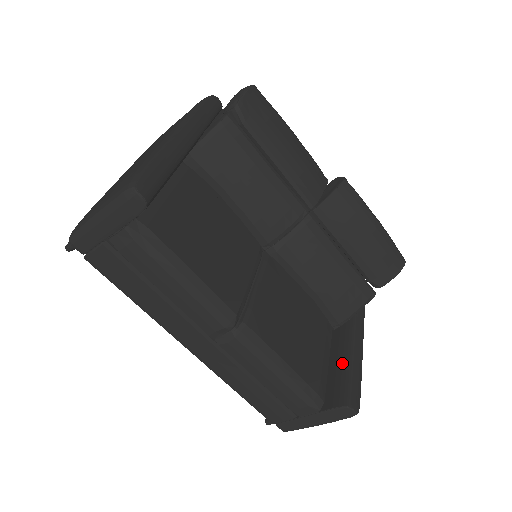
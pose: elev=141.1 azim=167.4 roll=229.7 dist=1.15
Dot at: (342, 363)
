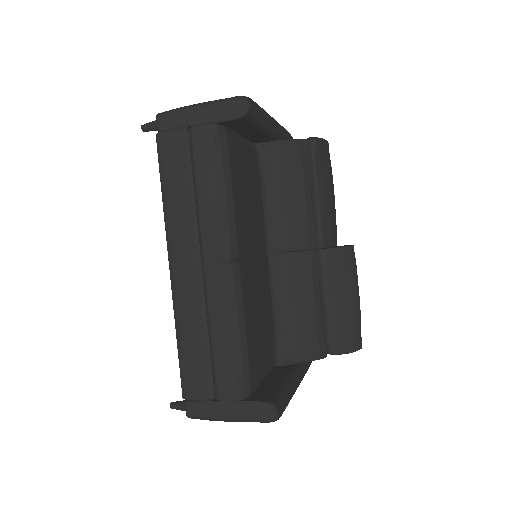
Dot at: (278, 382)
